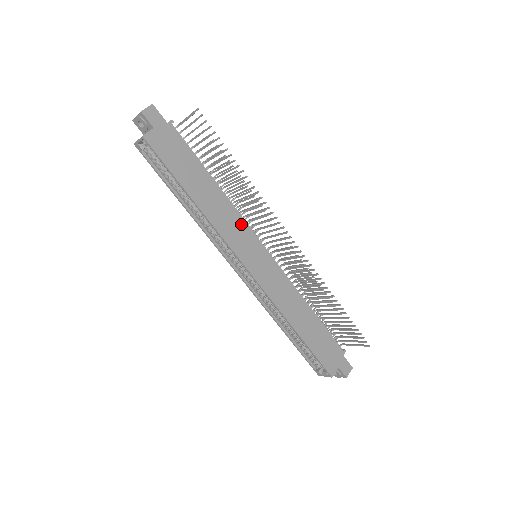
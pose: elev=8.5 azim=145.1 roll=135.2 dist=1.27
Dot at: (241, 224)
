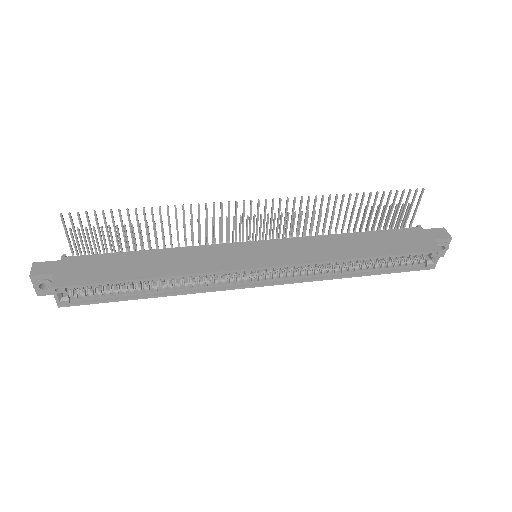
Dot at: (211, 250)
